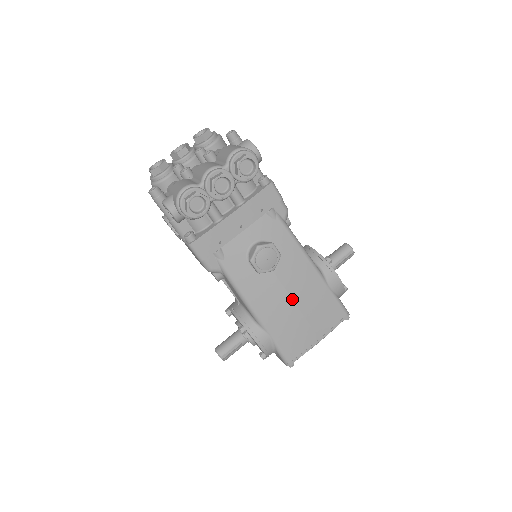
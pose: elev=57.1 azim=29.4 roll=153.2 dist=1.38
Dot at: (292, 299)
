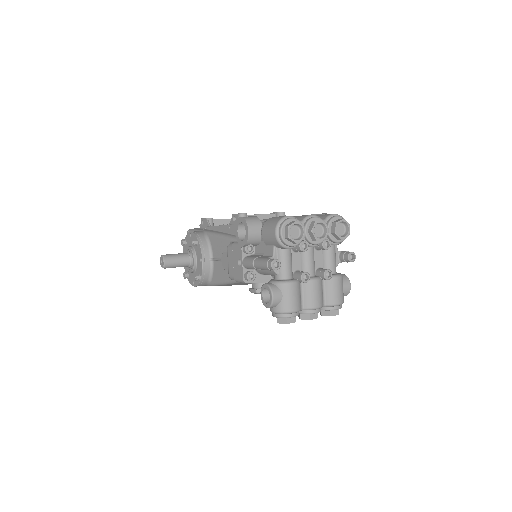
Dot at: occluded
